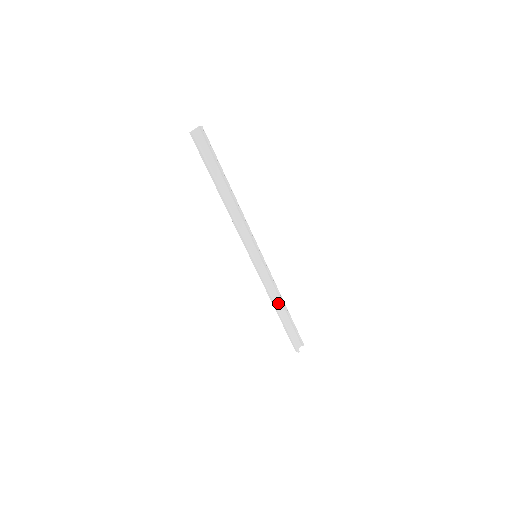
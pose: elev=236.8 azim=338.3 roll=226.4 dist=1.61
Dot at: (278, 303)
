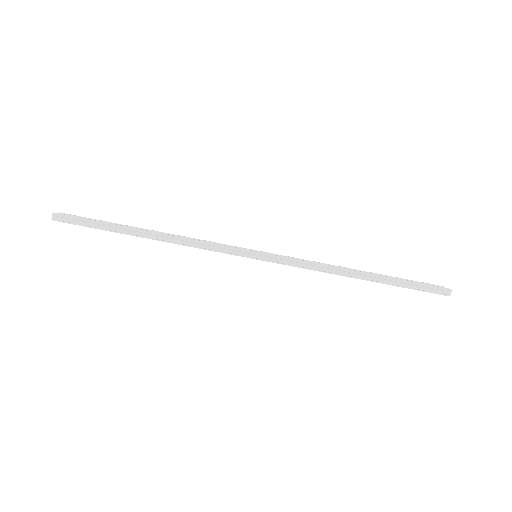
Dot at: occluded
